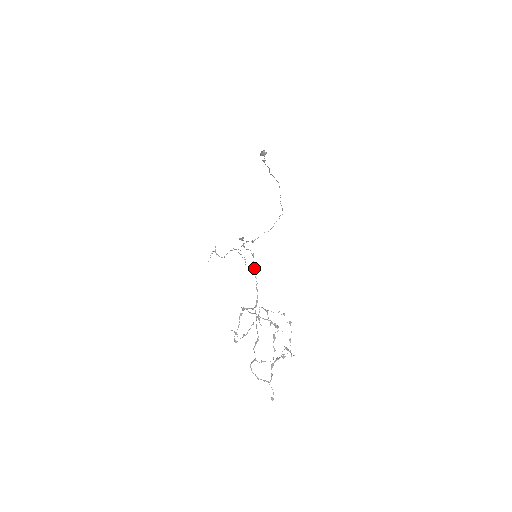
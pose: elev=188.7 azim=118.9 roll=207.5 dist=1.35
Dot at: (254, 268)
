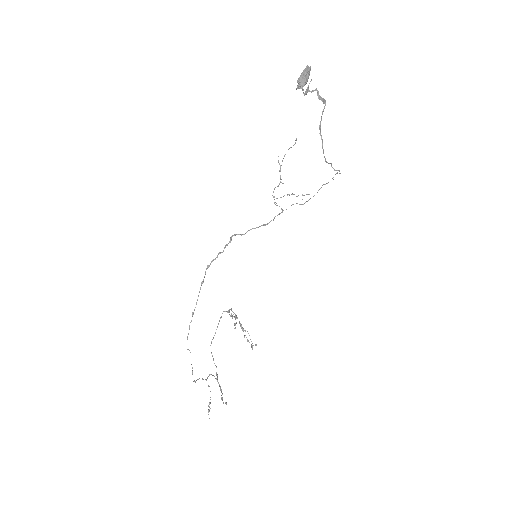
Dot at: occluded
